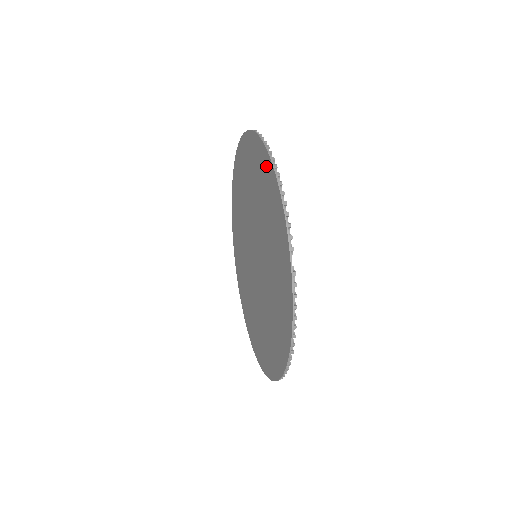
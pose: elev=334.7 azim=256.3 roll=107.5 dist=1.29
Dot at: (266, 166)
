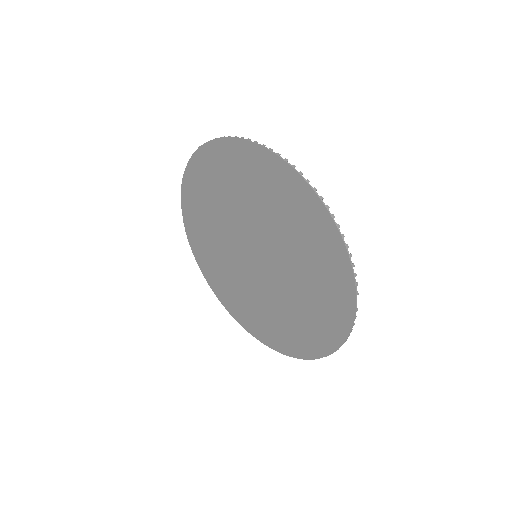
Dot at: (312, 208)
